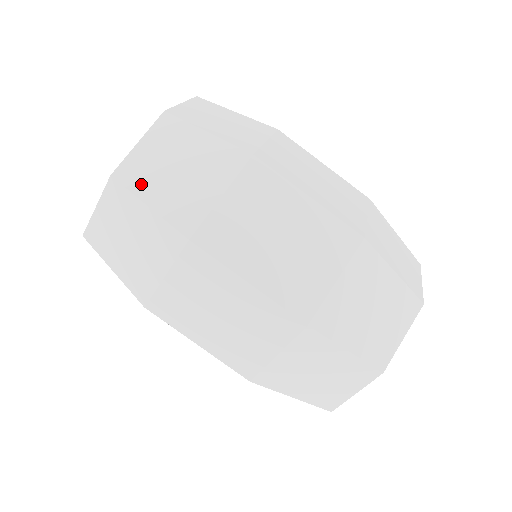
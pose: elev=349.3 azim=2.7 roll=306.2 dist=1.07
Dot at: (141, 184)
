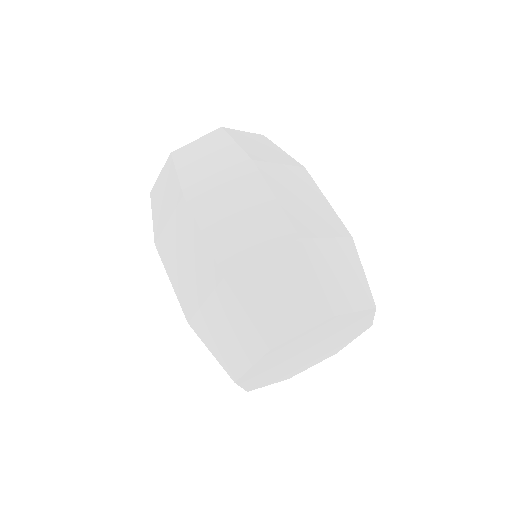
Dot at: (237, 137)
